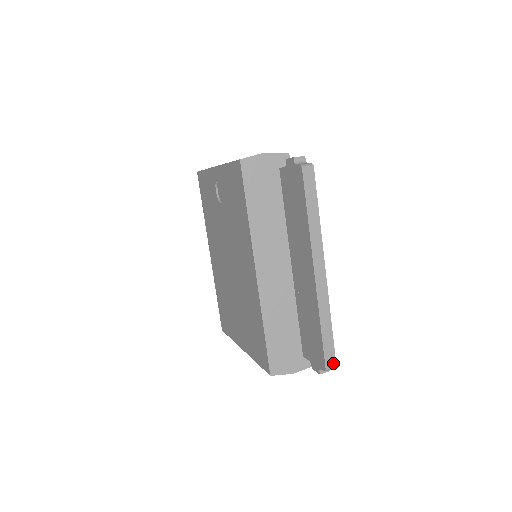
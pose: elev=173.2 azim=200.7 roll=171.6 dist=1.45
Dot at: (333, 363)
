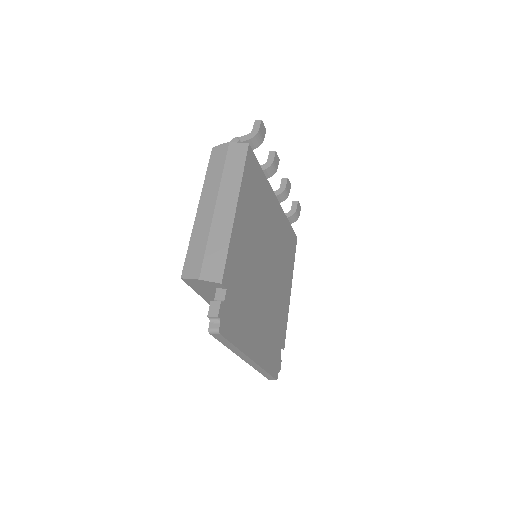
Dot at: (274, 379)
